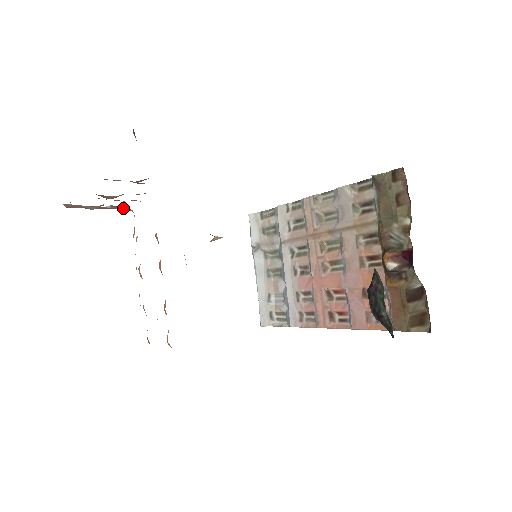
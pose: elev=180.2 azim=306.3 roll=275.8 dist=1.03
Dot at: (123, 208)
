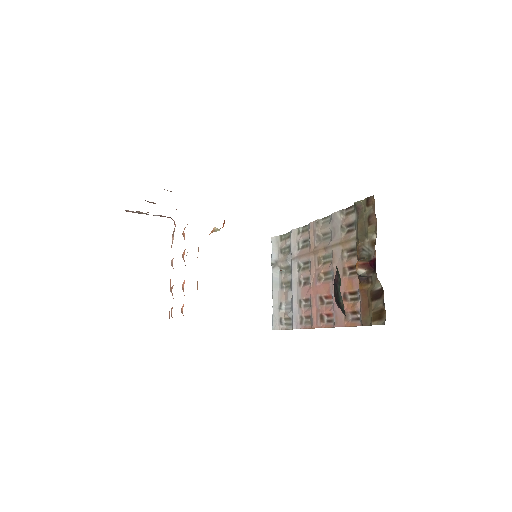
Dot at: (167, 217)
